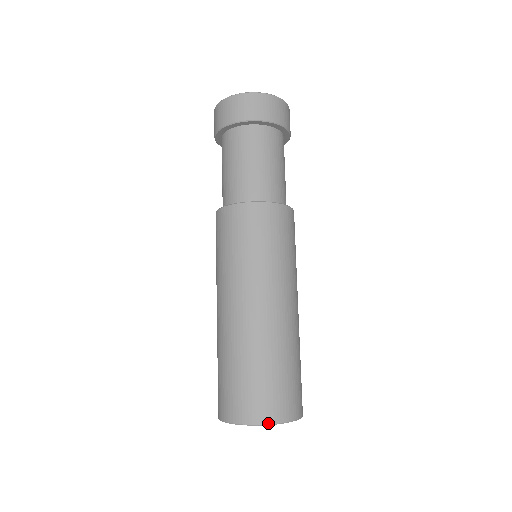
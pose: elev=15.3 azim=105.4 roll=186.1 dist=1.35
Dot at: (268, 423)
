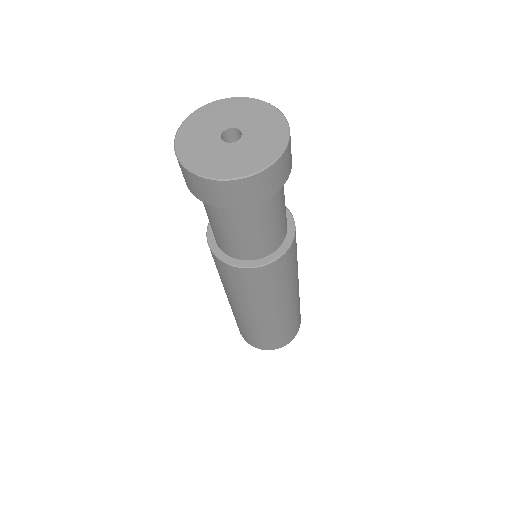
Dot at: occluded
